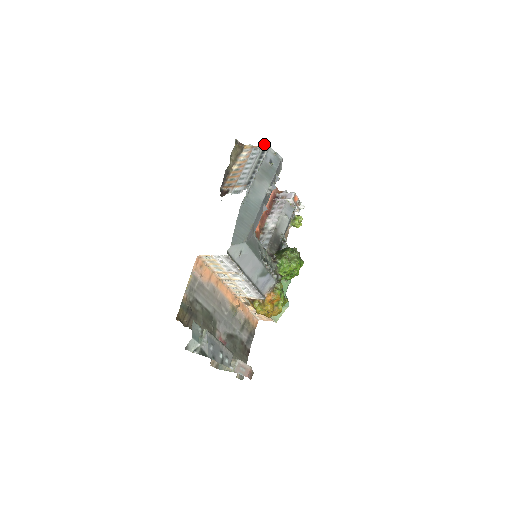
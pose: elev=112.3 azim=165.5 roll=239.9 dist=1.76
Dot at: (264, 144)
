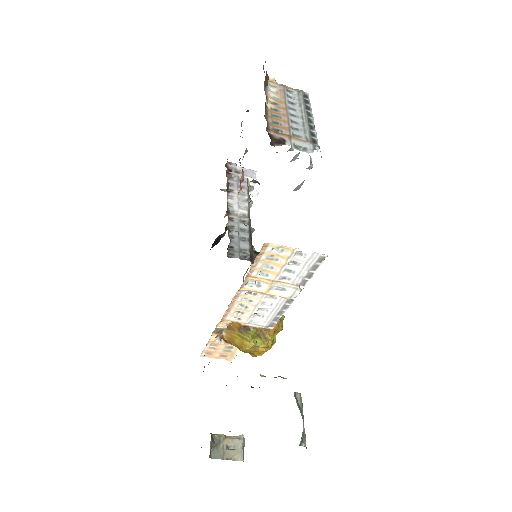
Dot at: occluded
